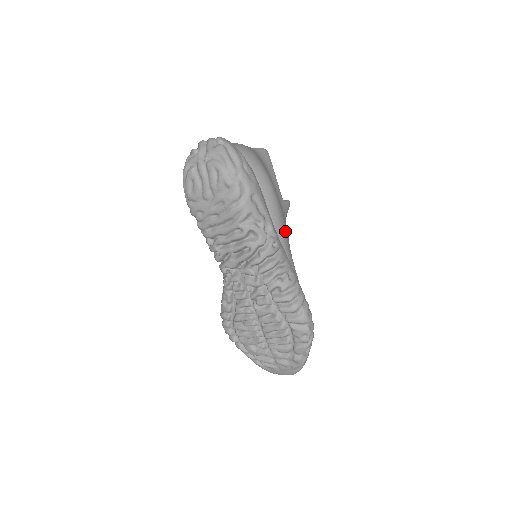
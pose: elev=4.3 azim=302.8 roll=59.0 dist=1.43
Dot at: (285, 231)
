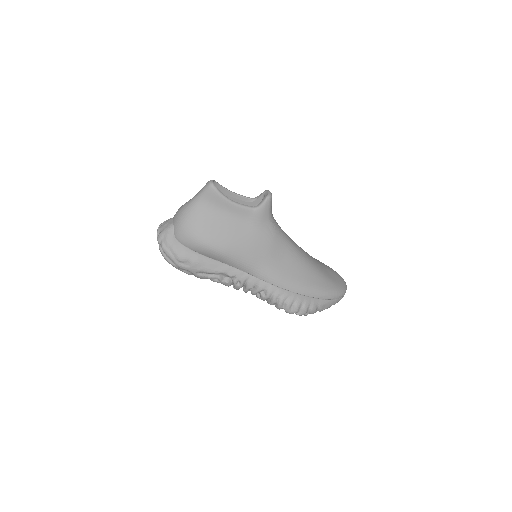
Dot at: (249, 261)
